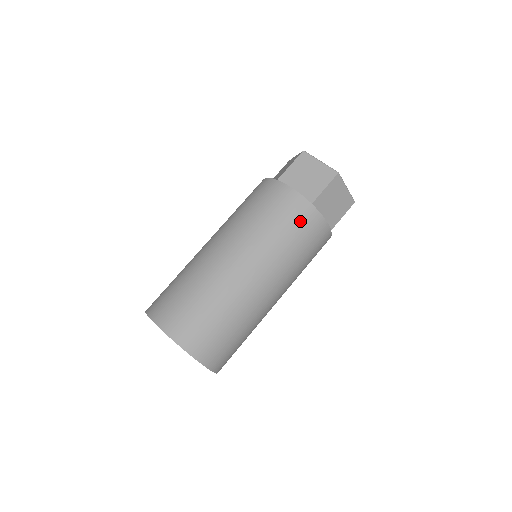
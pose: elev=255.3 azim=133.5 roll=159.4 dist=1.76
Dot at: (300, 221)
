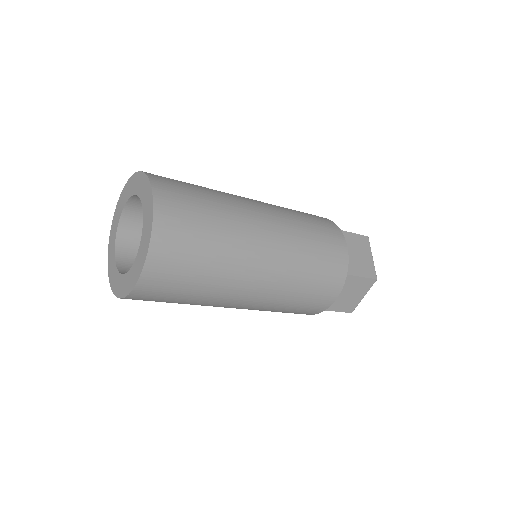
Dot at: (329, 274)
